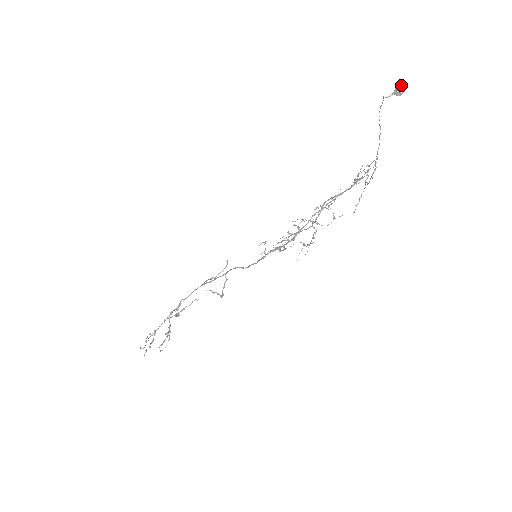
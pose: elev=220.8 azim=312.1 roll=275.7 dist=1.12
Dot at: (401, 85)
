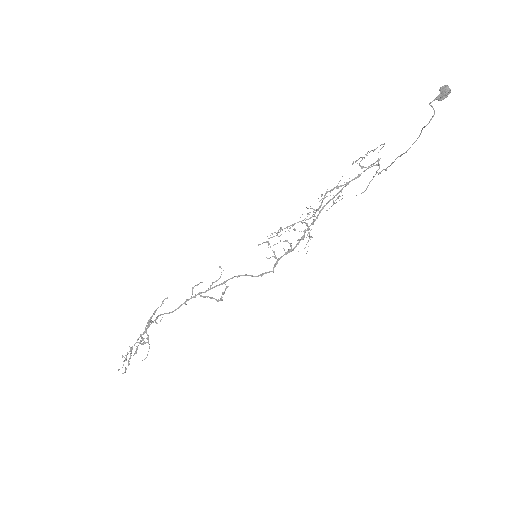
Dot at: (447, 92)
